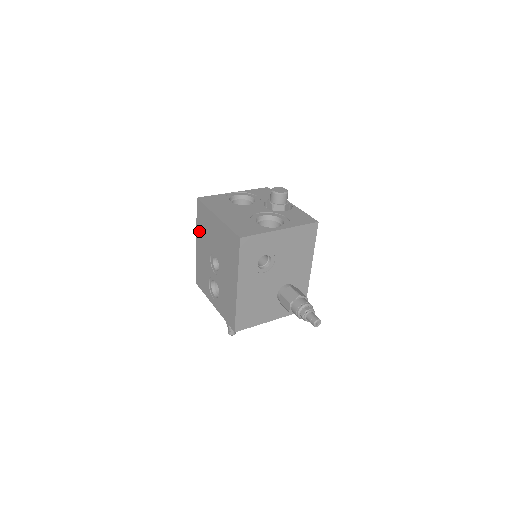
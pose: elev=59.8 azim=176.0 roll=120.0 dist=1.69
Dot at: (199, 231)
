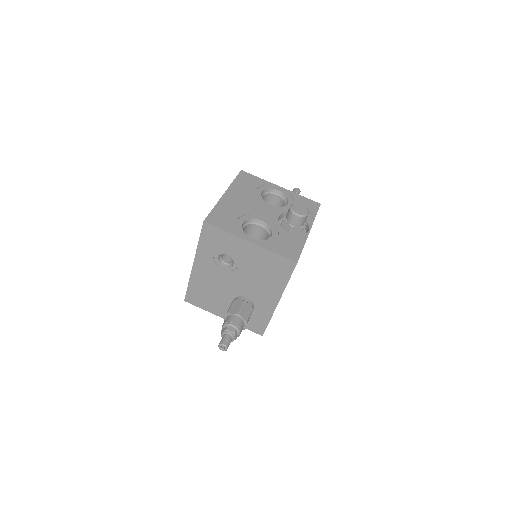
Dot at: occluded
